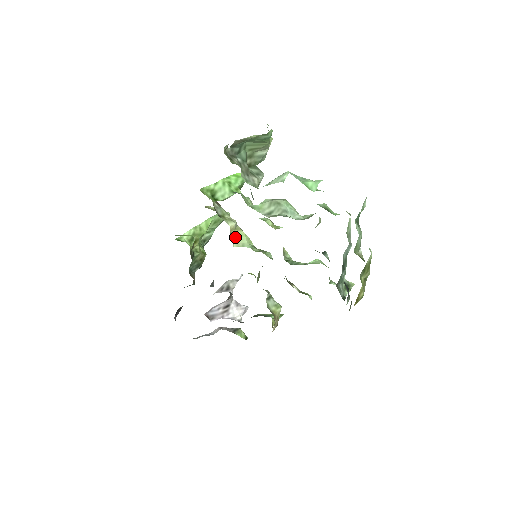
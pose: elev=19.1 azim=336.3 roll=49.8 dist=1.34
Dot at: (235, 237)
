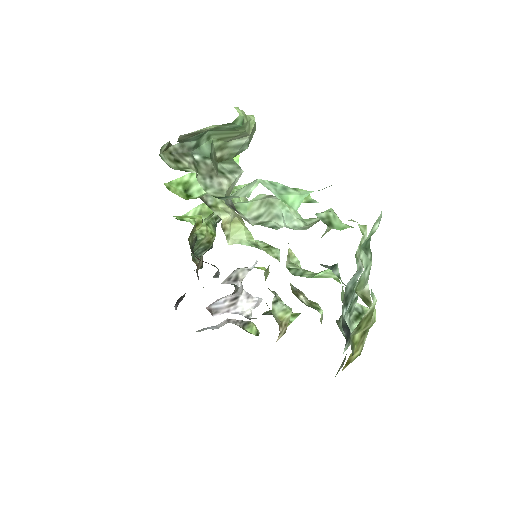
Dot at: (231, 232)
